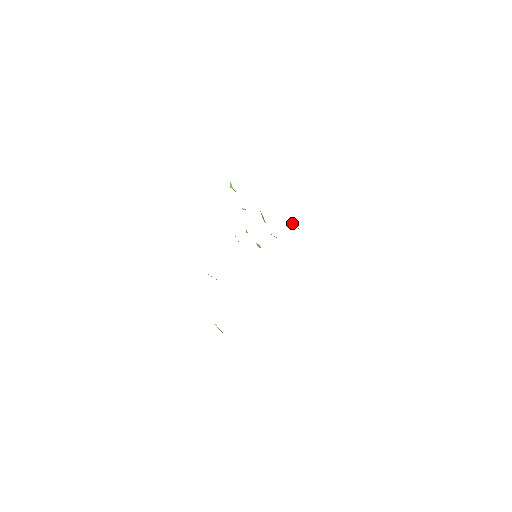
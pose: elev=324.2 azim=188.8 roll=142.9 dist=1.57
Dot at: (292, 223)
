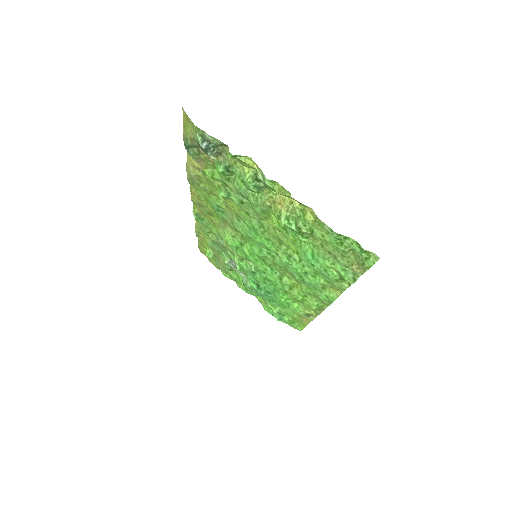
Dot at: (276, 308)
